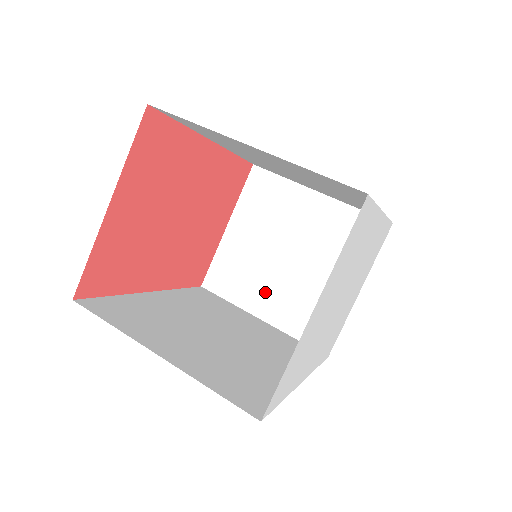
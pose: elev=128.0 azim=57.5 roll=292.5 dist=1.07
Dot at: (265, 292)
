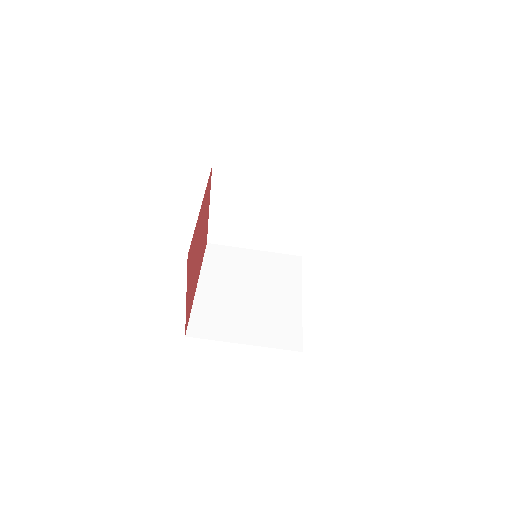
Dot at: (251, 236)
